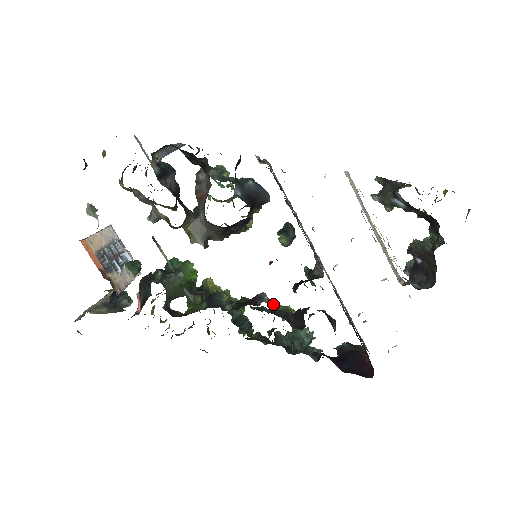
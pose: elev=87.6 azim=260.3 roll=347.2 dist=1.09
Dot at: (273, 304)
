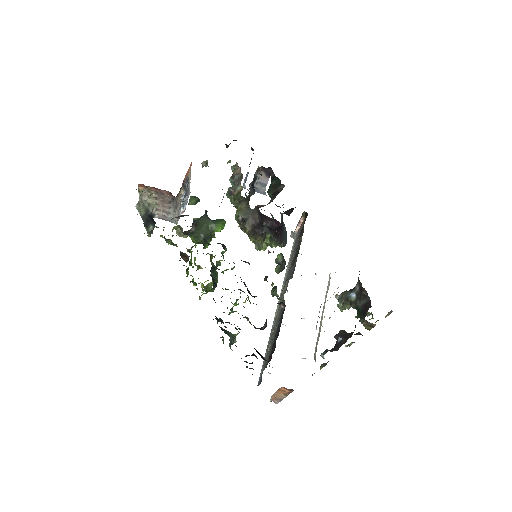
Dot at: (238, 289)
